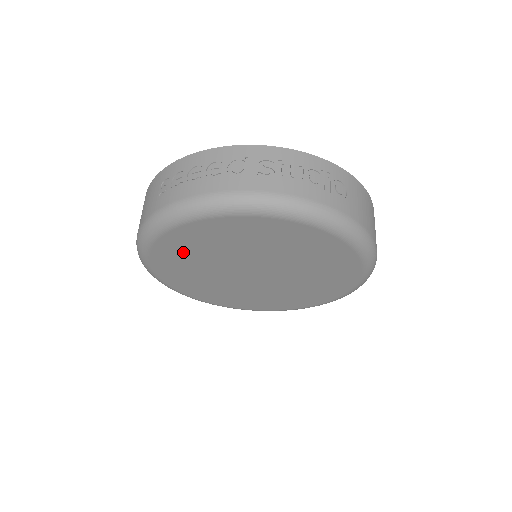
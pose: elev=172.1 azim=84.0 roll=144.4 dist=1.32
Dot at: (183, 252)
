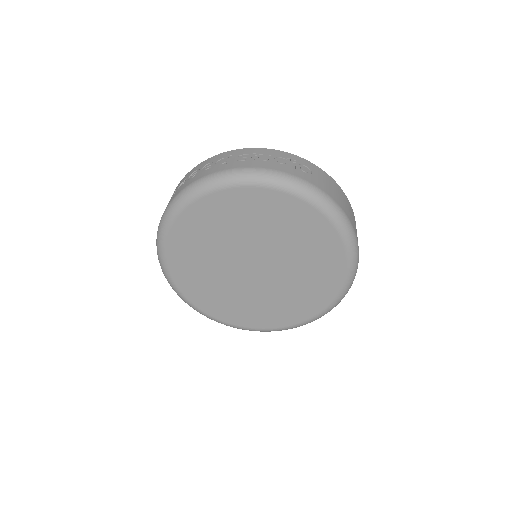
Dot at: (191, 246)
